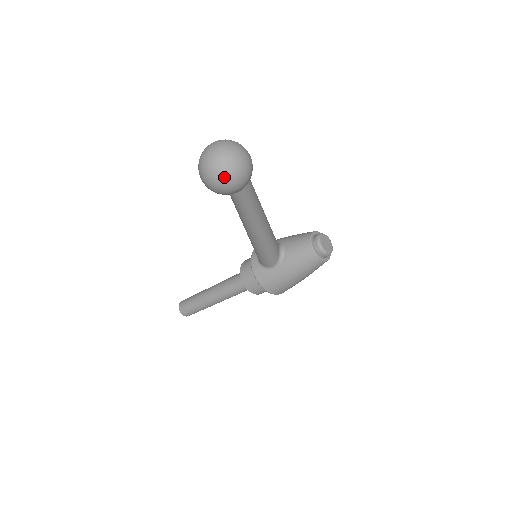
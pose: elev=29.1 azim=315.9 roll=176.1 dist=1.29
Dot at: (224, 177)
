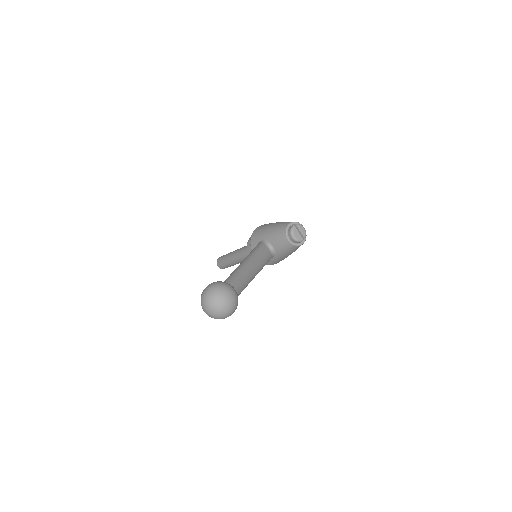
Dot at: (225, 317)
